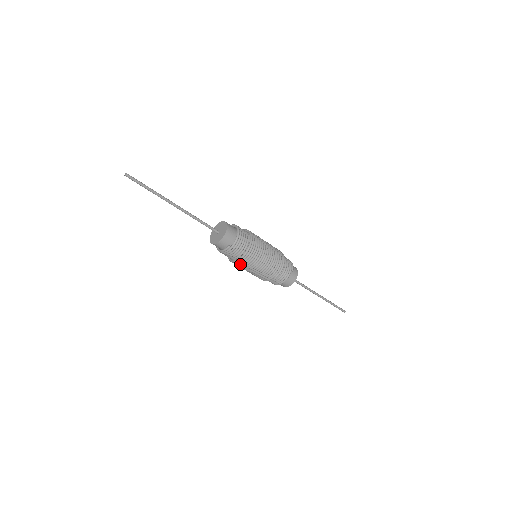
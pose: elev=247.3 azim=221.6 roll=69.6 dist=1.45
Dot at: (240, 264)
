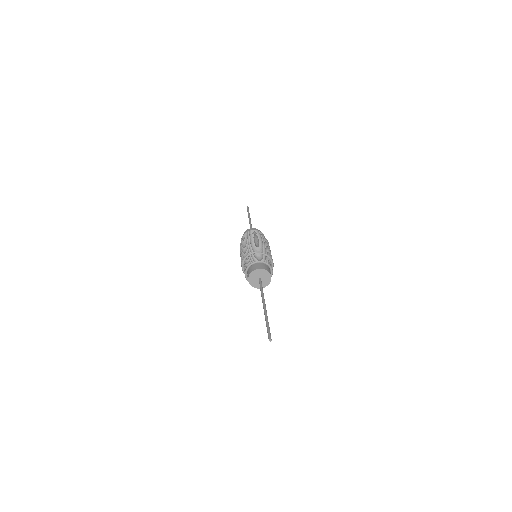
Dot at: occluded
